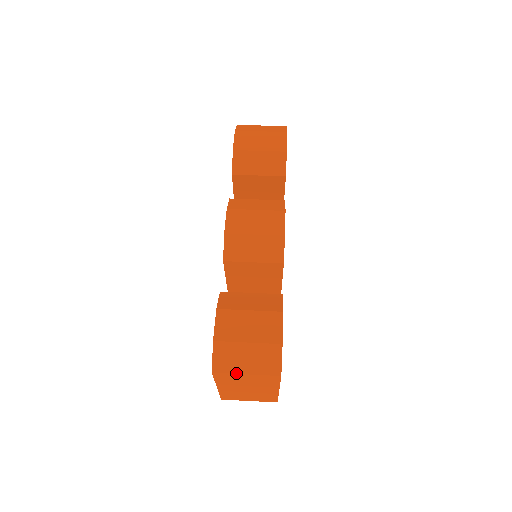
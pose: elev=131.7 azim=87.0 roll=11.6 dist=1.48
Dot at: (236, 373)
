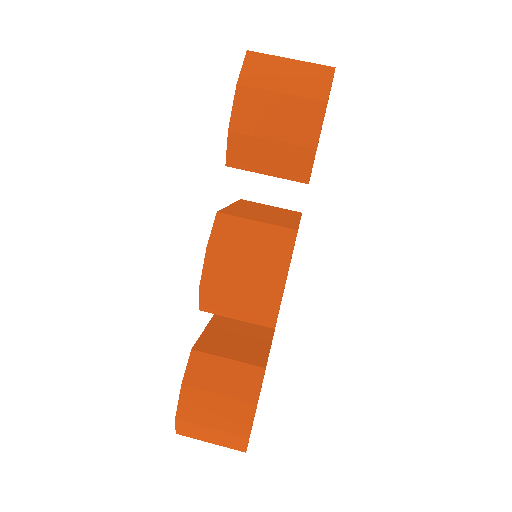
Dot at: occluded
